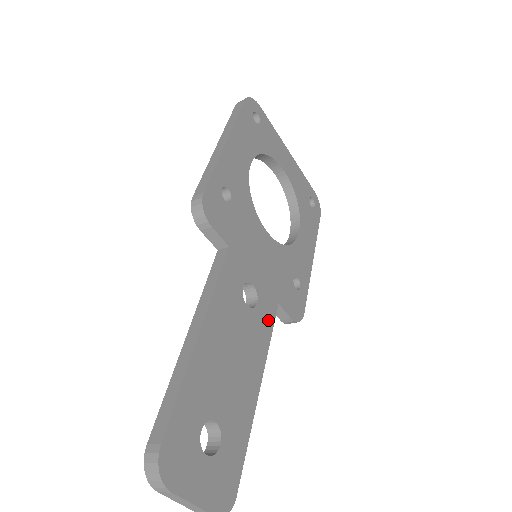
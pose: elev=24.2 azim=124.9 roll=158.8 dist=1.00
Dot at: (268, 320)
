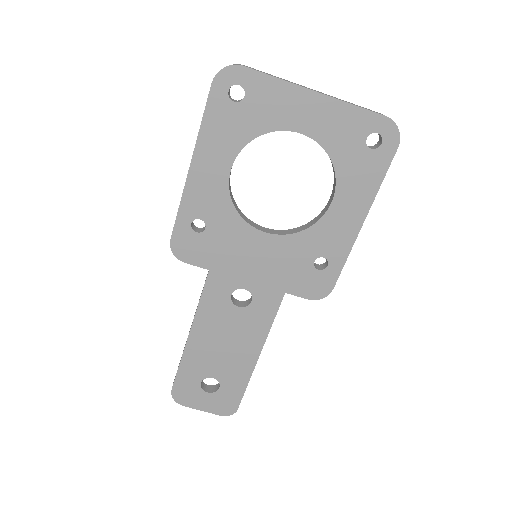
Dot at: (269, 310)
